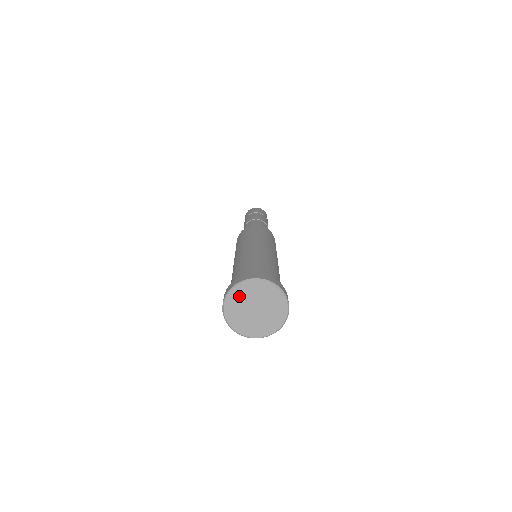
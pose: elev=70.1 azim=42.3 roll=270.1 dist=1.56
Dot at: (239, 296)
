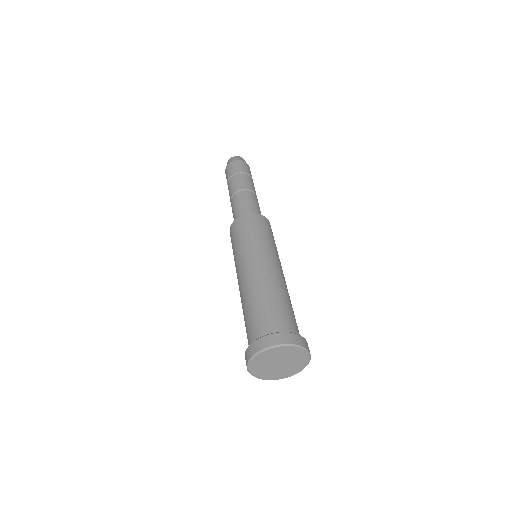
Dot at: (258, 364)
